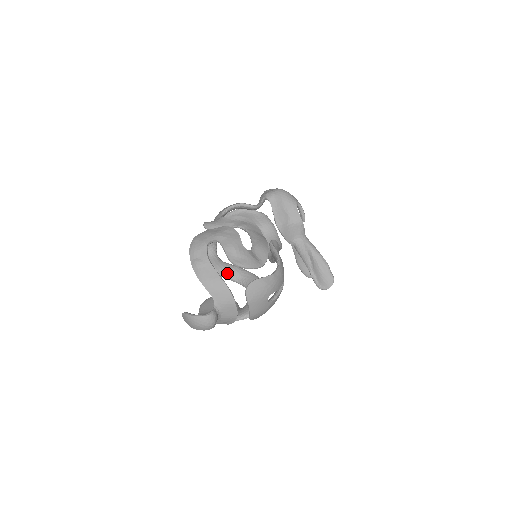
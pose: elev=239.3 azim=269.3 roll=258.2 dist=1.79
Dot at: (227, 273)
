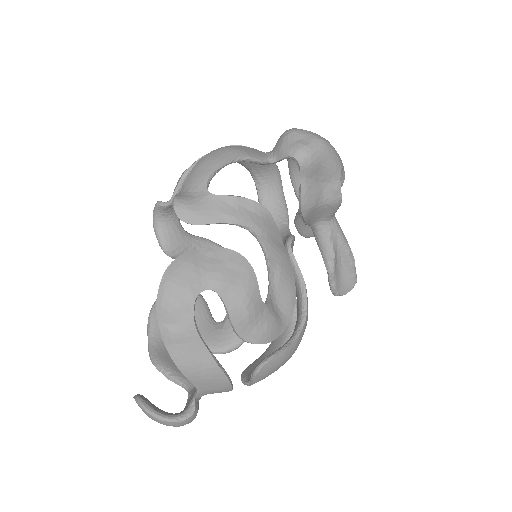
Dot at: occluded
